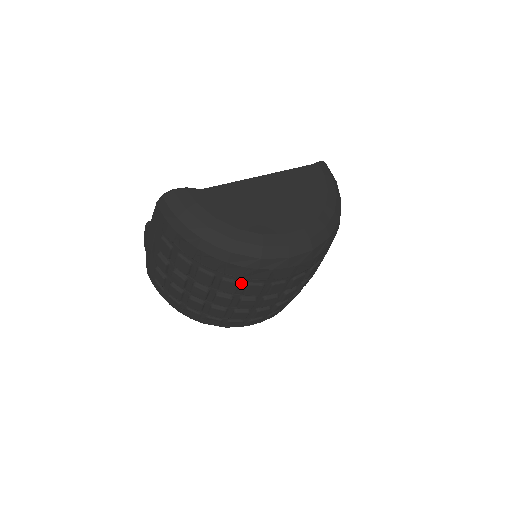
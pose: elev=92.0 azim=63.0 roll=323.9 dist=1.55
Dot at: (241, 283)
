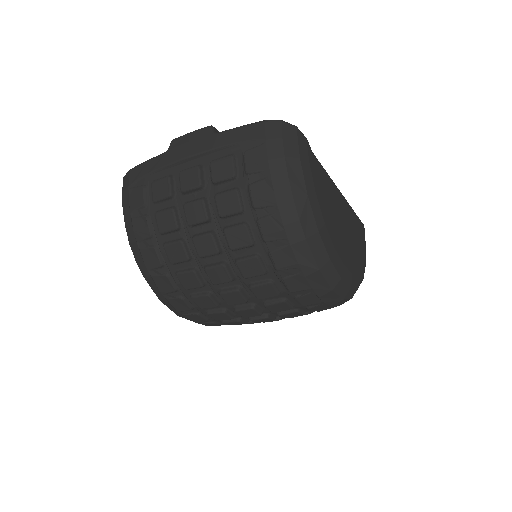
Dot at: (265, 274)
